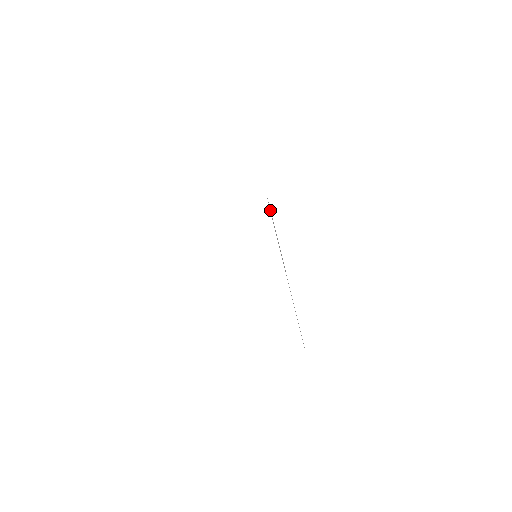
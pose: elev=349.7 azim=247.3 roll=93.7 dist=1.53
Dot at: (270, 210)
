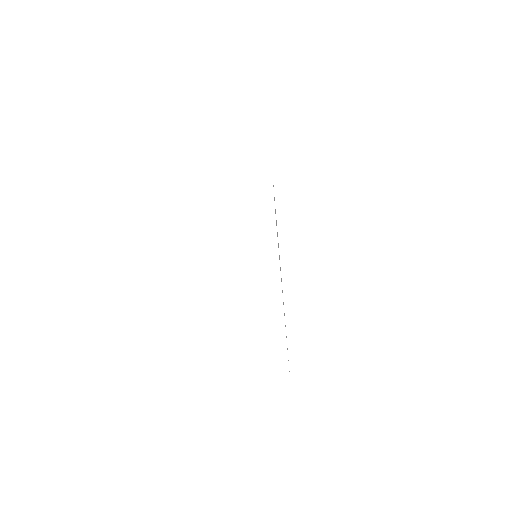
Dot at: occluded
